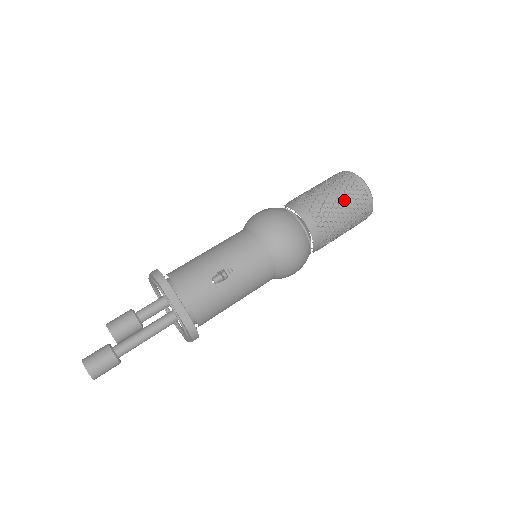
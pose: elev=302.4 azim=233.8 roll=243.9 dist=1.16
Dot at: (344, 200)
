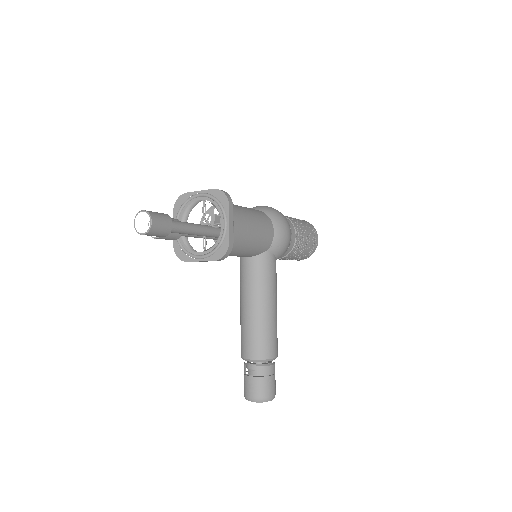
Dot at: occluded
